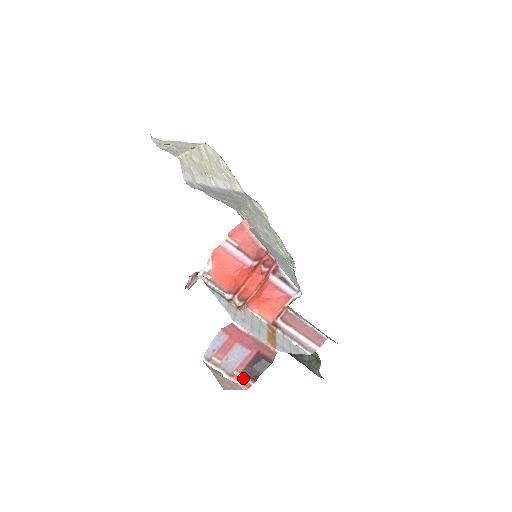
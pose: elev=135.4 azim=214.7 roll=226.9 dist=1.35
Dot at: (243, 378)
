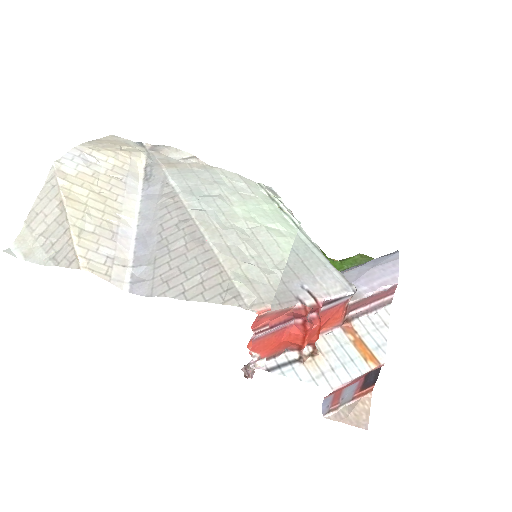
Dot at: (363, 391)
